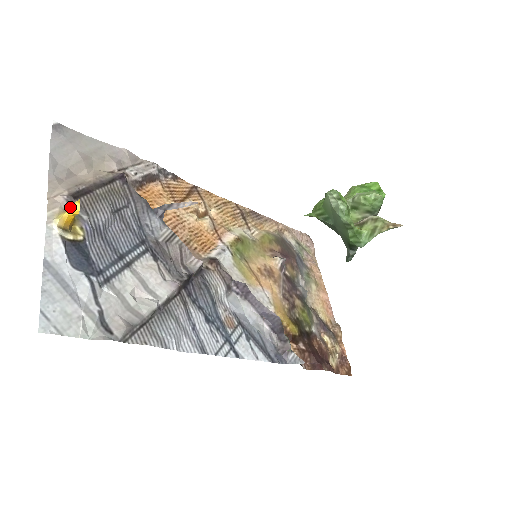
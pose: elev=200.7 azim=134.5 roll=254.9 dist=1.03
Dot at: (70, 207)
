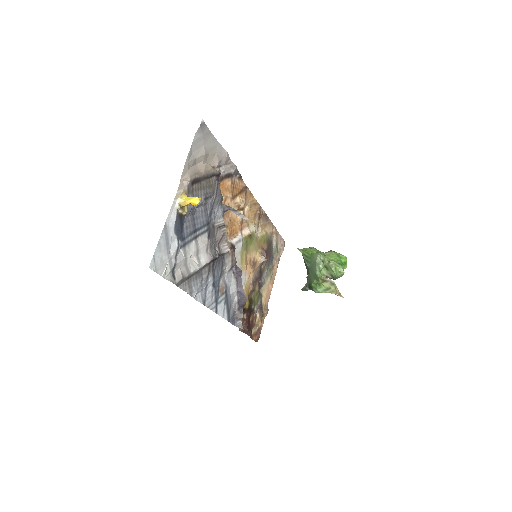
Dot at: (193, 199)
